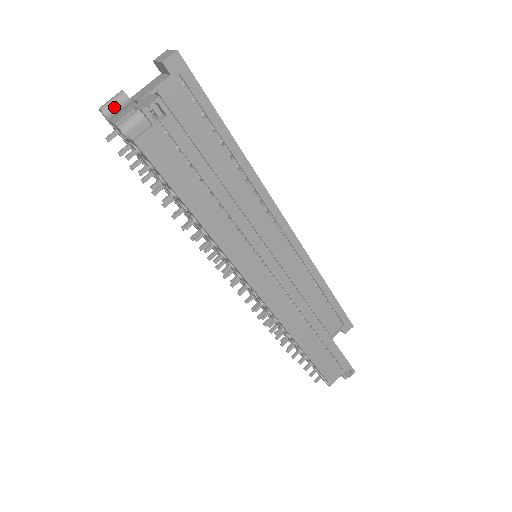
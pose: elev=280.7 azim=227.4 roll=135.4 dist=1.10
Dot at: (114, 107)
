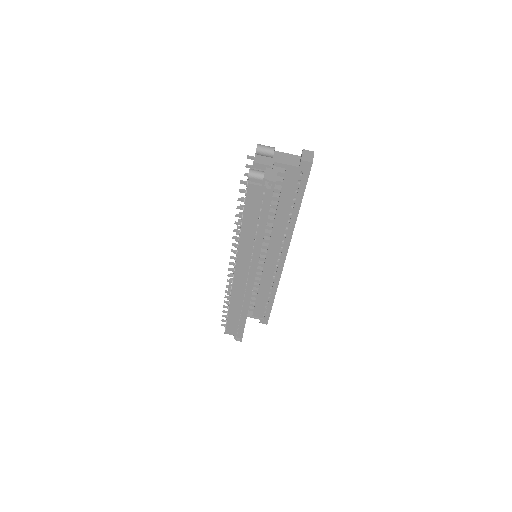
Dot at: (263, 152)
